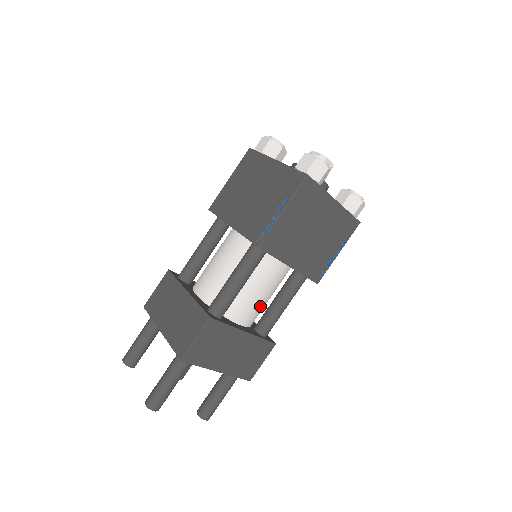
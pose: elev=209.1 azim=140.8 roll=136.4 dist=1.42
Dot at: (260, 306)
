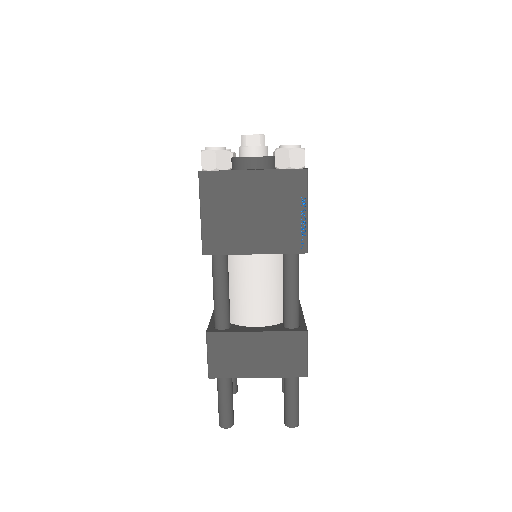
Dot at: (268, 301)
